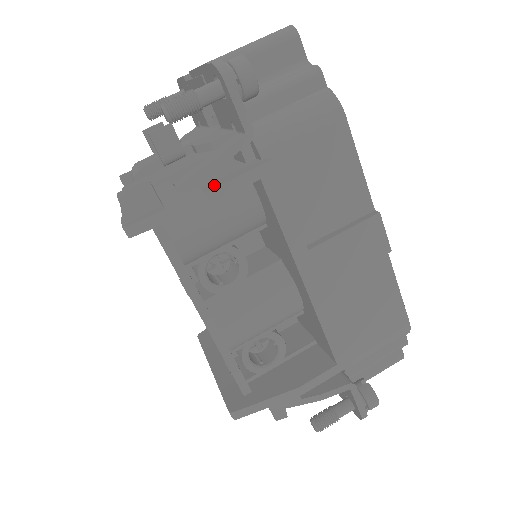
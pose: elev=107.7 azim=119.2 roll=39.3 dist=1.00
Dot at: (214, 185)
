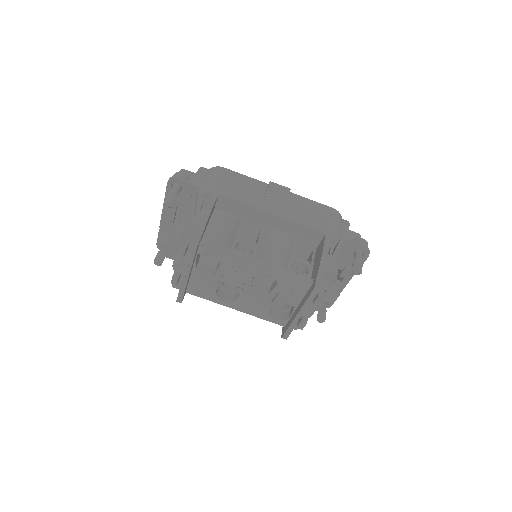
Dot at: occluded
